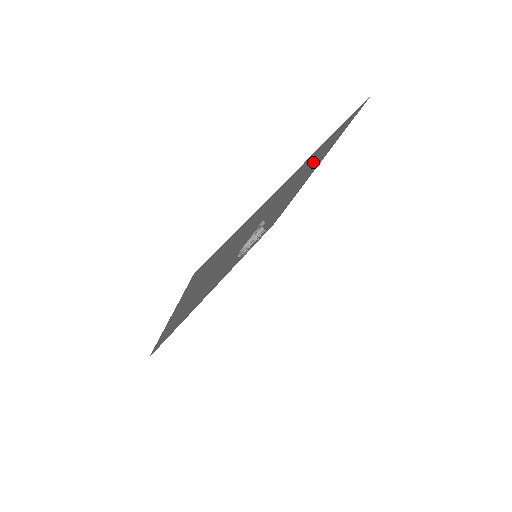
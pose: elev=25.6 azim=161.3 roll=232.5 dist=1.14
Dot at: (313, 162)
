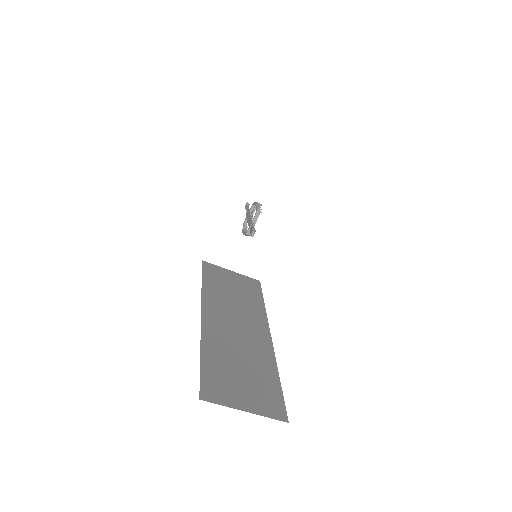
Dot at: occluded
